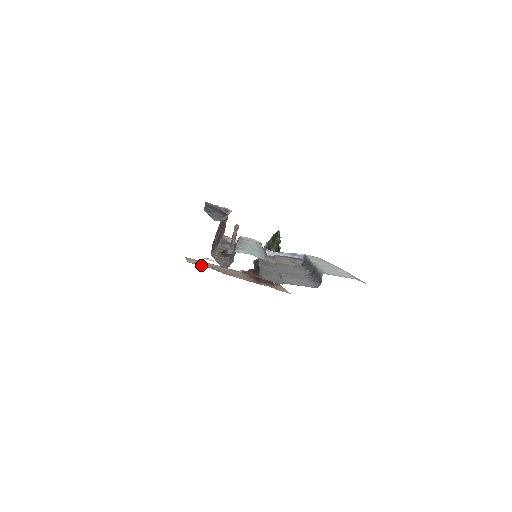
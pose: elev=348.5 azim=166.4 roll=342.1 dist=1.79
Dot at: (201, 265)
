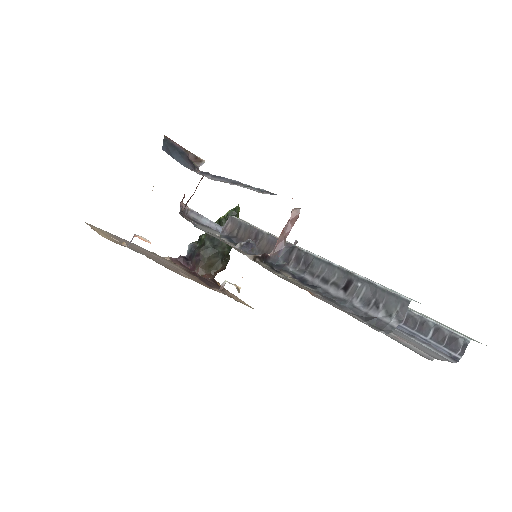
Dot at: (125, 246)
